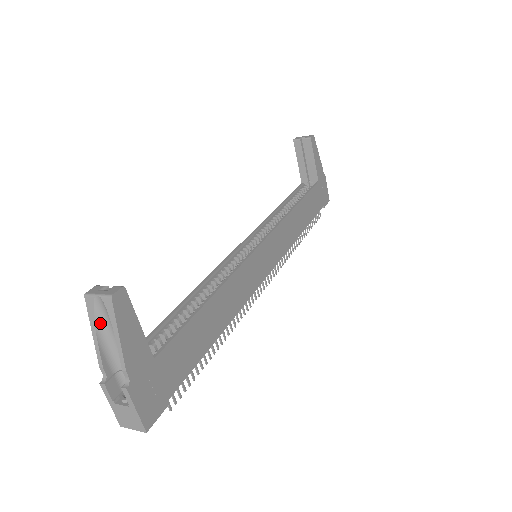
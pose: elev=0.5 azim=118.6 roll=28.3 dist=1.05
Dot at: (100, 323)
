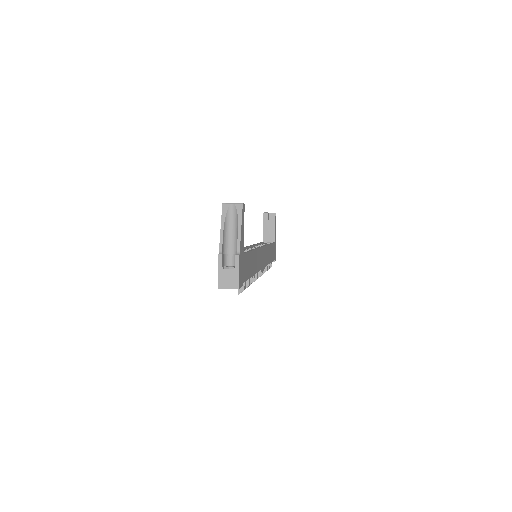
Dot at: (227, 220)
